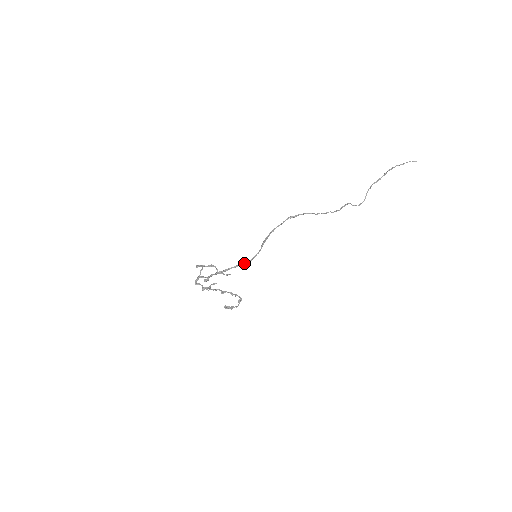
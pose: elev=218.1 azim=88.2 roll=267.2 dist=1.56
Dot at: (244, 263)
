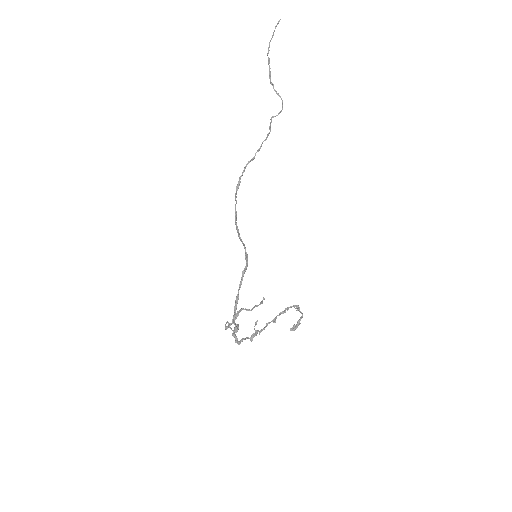
Dot at: (244, 273)
